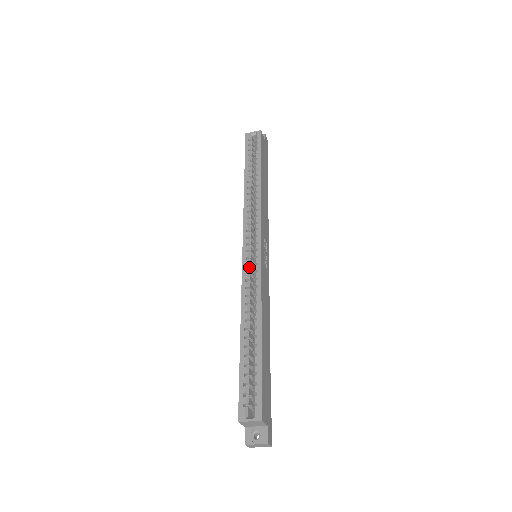
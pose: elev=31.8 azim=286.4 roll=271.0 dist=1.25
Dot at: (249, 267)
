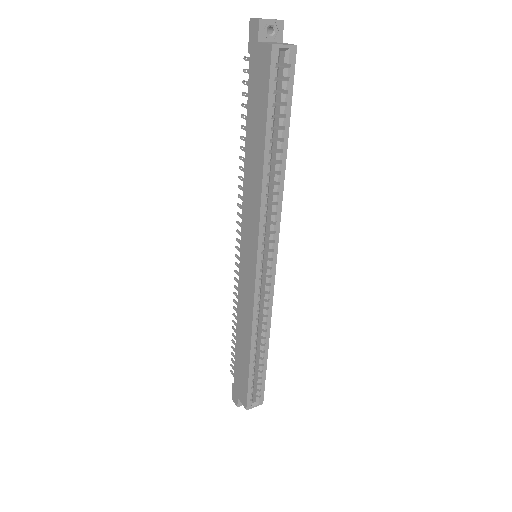
Dot at: occluded
